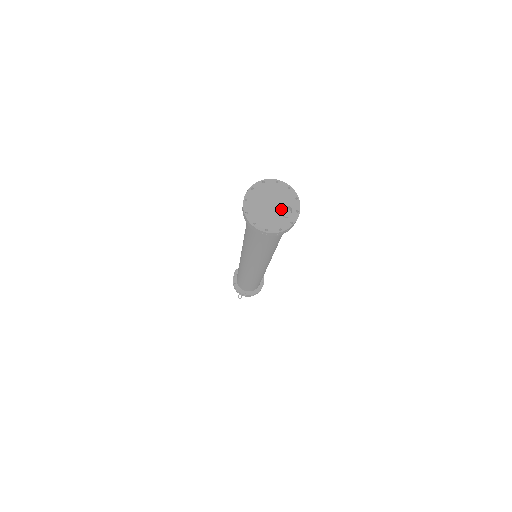
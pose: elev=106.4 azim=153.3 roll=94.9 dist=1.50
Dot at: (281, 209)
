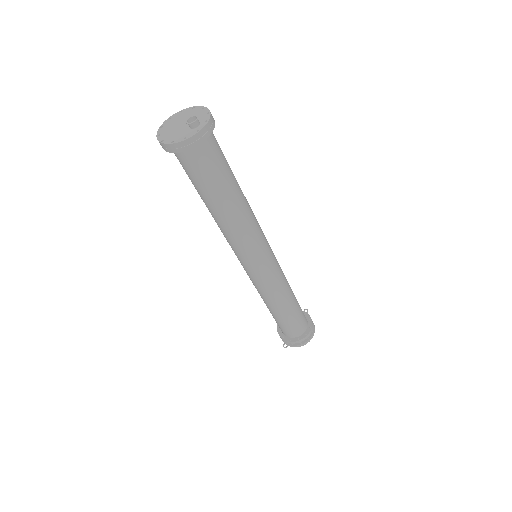
Dot at: (186, 120)
